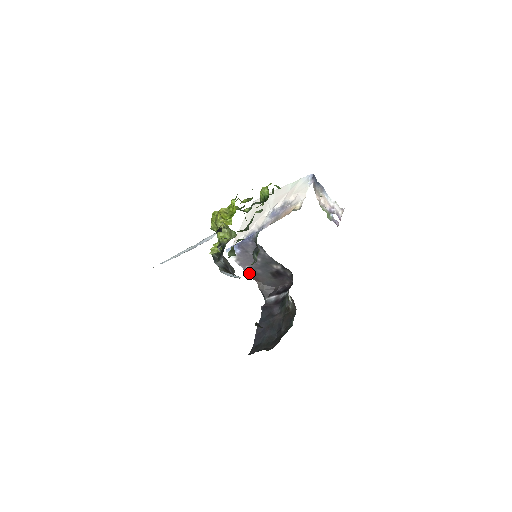
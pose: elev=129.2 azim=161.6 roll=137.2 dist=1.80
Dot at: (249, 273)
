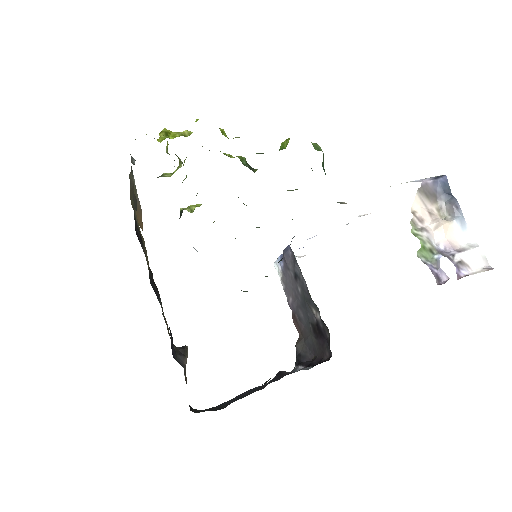
Dot at: (293, 312)
